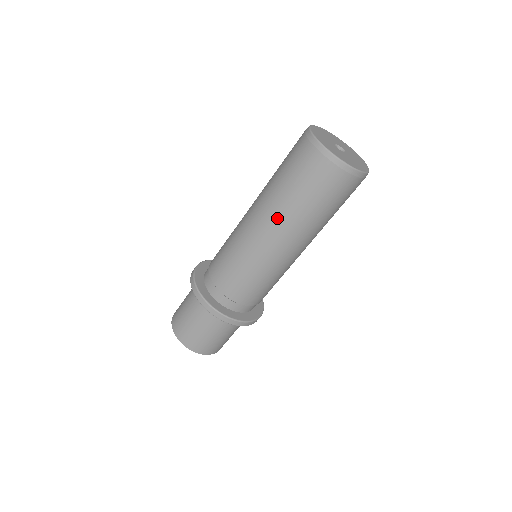
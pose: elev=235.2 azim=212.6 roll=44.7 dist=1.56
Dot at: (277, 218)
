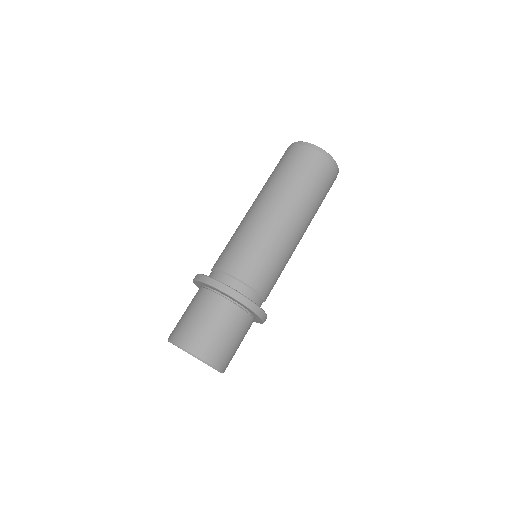
Dot at: occluded
